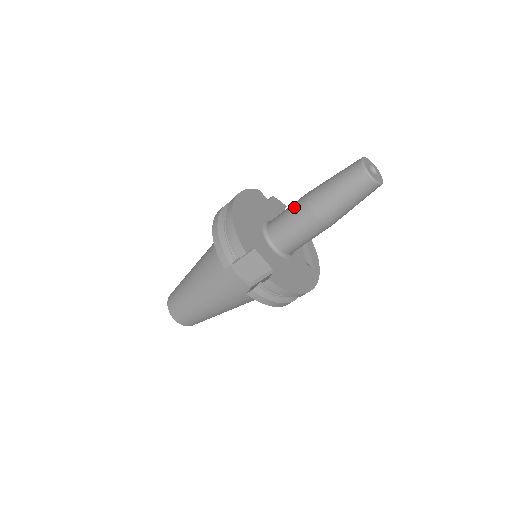
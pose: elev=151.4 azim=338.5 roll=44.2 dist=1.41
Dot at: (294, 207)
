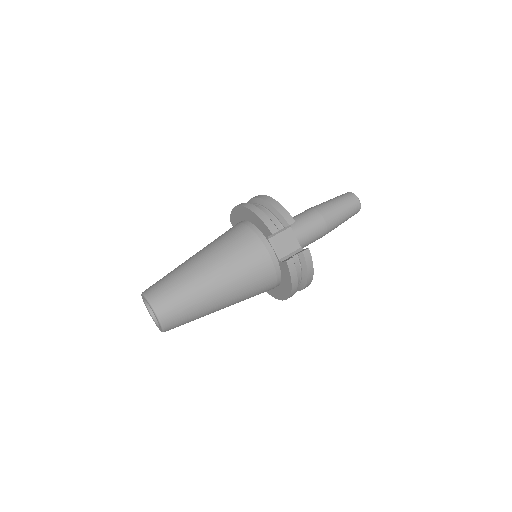
Dot at: (304, 213)
